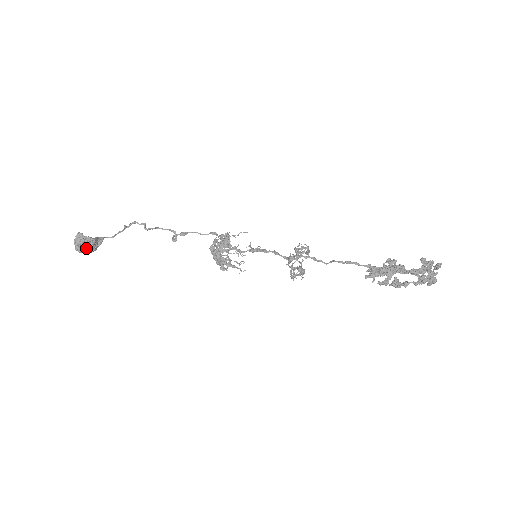
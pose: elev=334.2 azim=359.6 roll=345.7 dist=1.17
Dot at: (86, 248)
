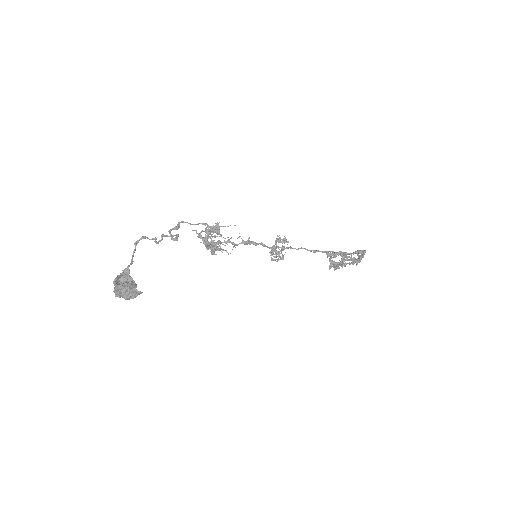
Dot at: occluded
